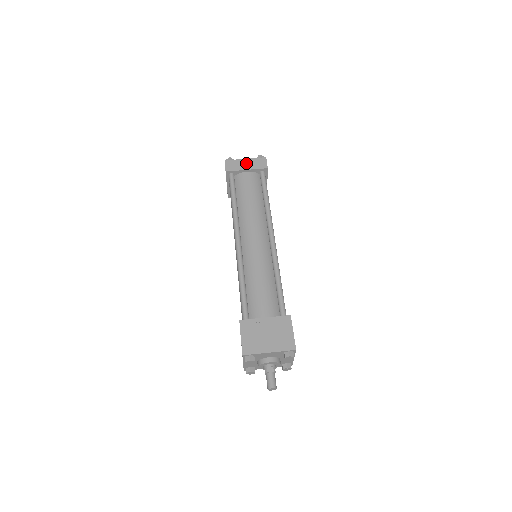
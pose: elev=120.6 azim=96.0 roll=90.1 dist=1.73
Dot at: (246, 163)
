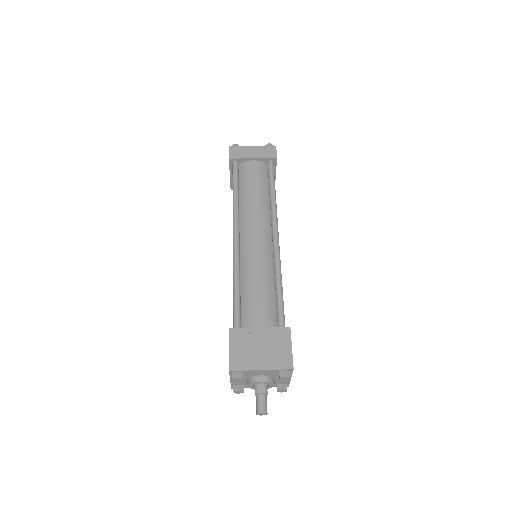
Dot at: (253, 151)
